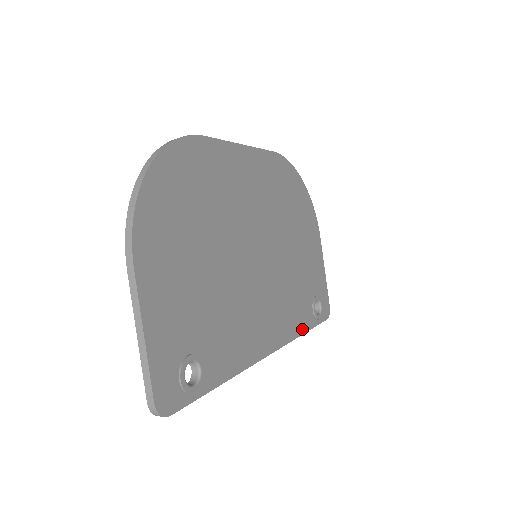
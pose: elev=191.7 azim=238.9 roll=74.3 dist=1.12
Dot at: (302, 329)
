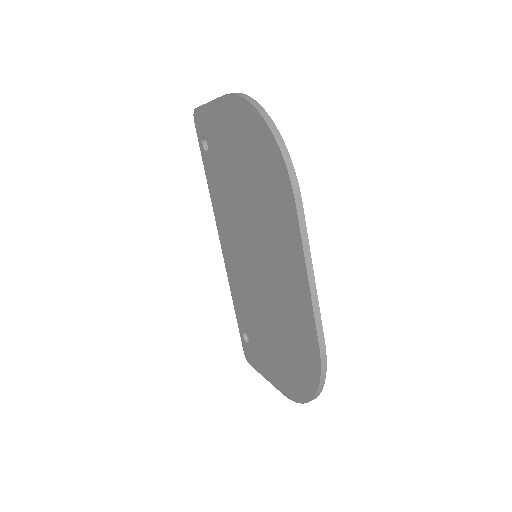
Dot at: occluded
